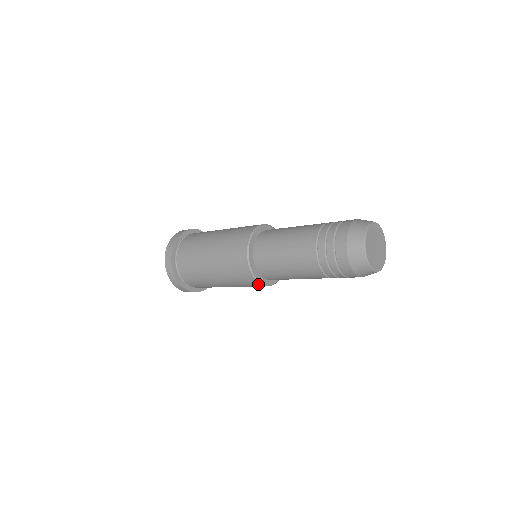
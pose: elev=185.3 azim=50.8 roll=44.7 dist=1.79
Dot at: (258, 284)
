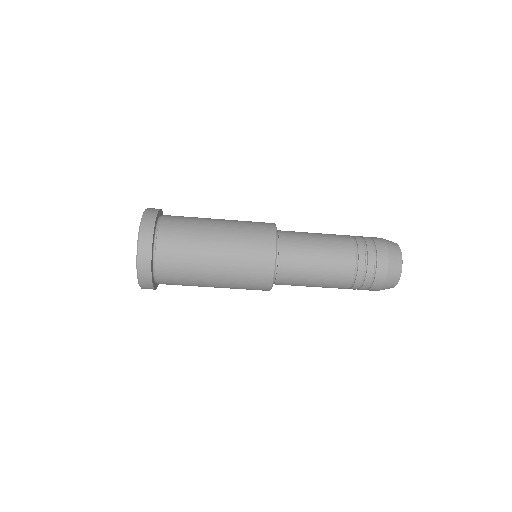
Dot at: (272, 246)
